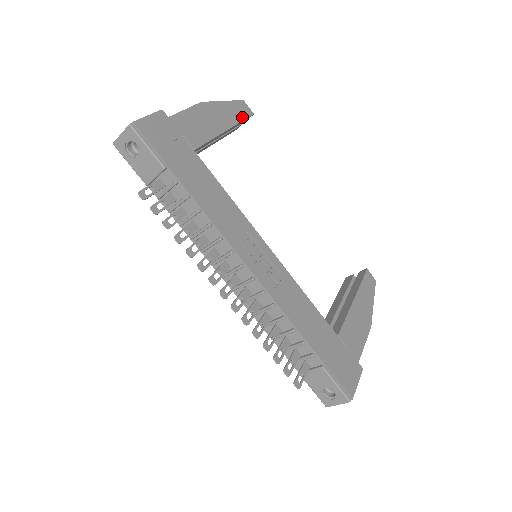
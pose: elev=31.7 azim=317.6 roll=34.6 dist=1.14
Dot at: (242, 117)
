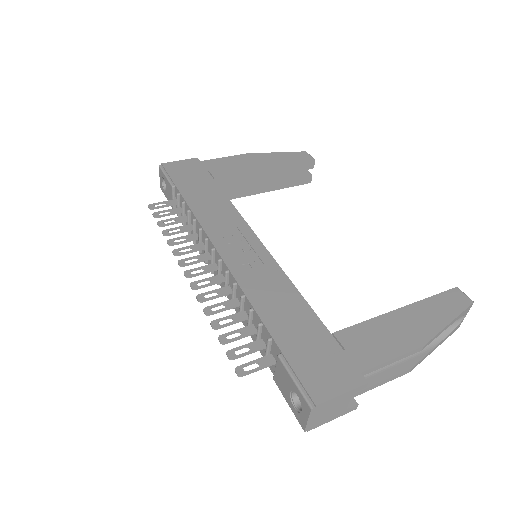
Dot at: (294, 161)
